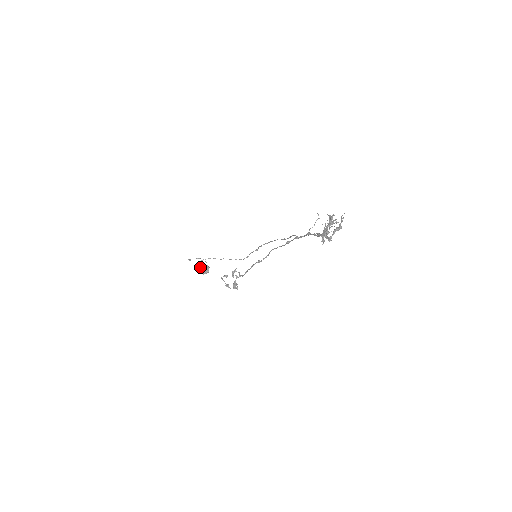
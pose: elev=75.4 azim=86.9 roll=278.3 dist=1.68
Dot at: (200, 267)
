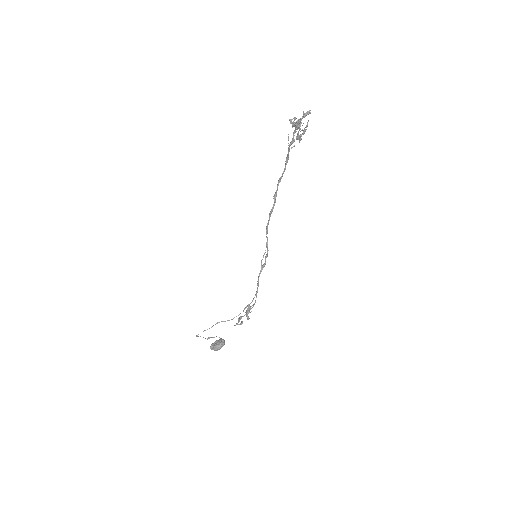
Dot at: (212, 343)
